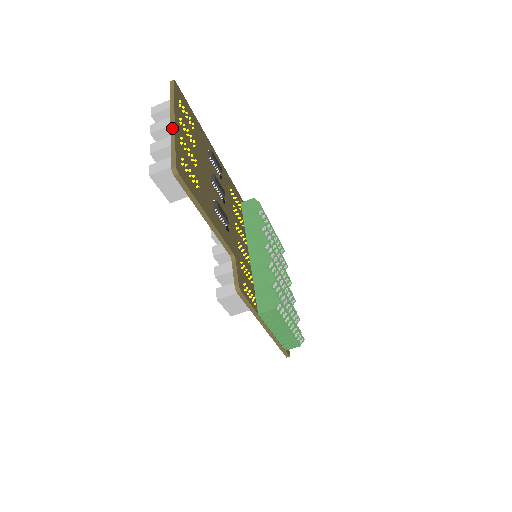
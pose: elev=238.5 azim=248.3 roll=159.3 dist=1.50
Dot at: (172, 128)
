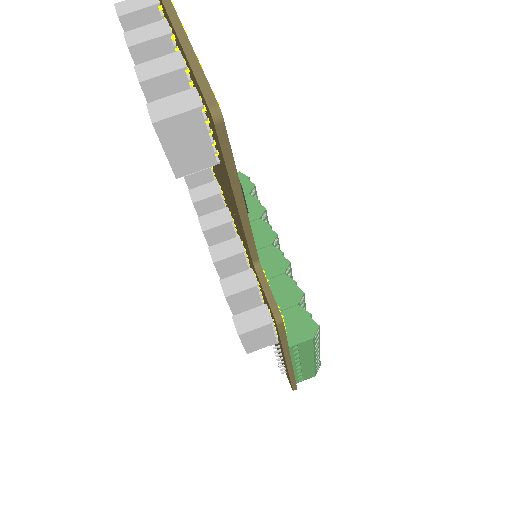
Dot at: (181, 36)
